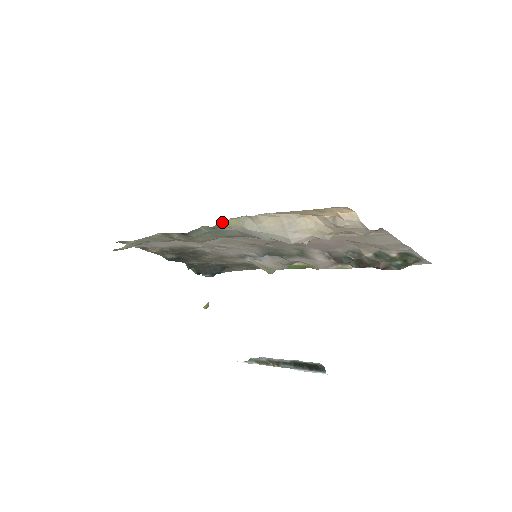
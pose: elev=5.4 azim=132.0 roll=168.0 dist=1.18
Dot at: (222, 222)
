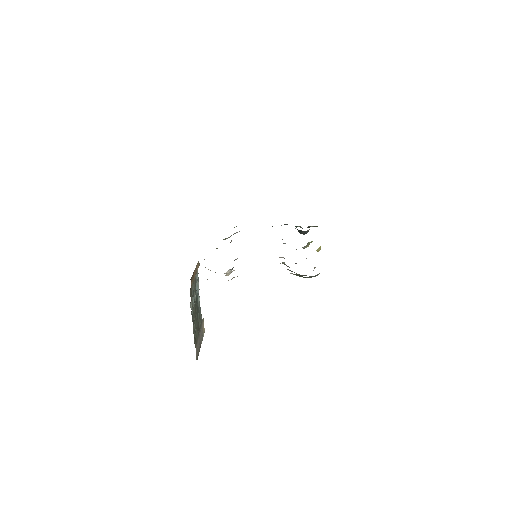
Dot at: occluded
